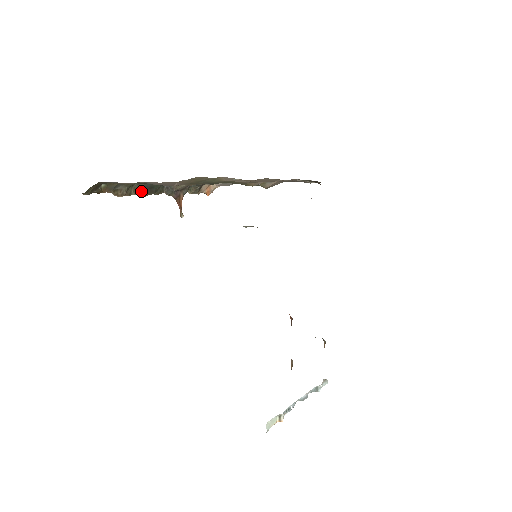
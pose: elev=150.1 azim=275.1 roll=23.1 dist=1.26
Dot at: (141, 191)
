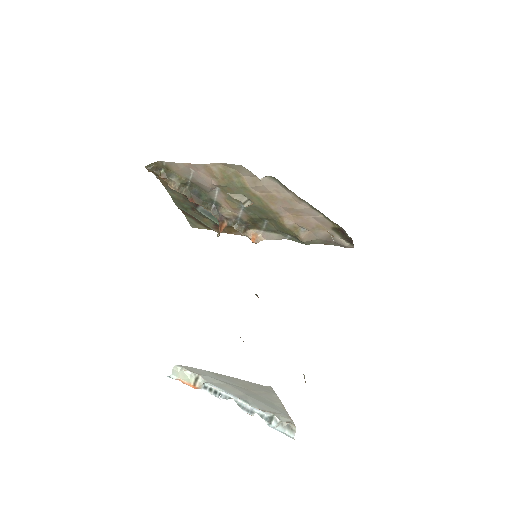
Dot at: (191, 195)
